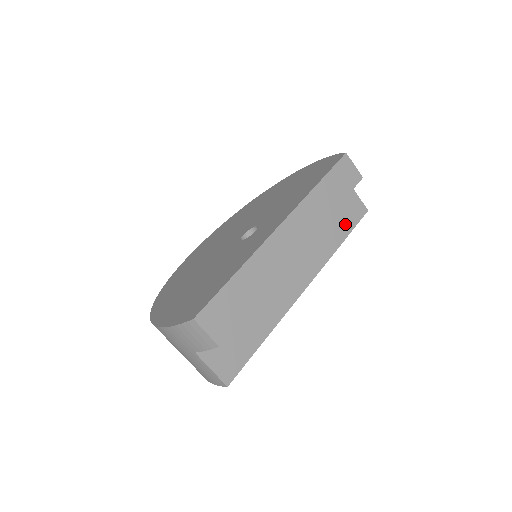
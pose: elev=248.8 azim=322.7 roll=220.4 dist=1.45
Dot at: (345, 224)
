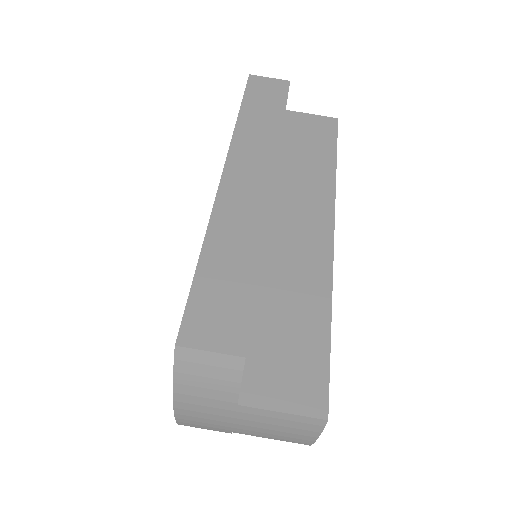
Dot at: (322, 145)
